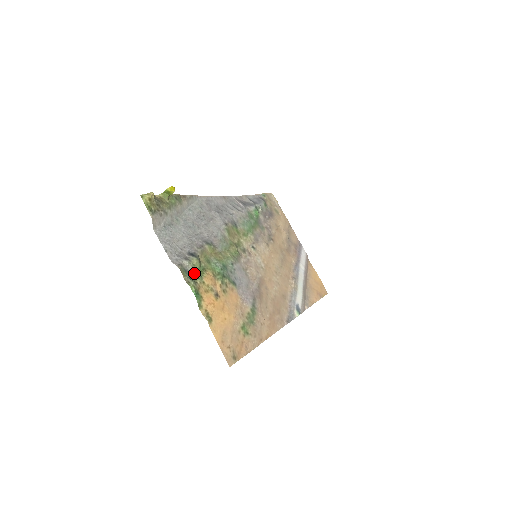
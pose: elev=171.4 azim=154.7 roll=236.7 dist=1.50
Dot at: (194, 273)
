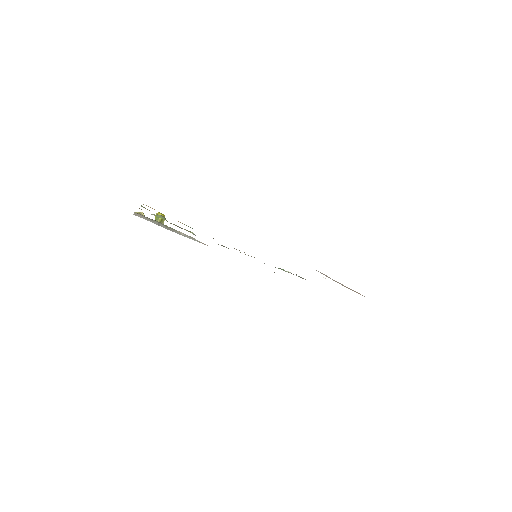
Dot at: (154, 215)
